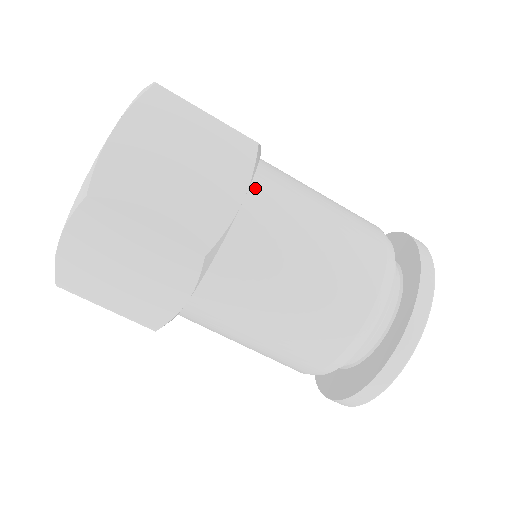
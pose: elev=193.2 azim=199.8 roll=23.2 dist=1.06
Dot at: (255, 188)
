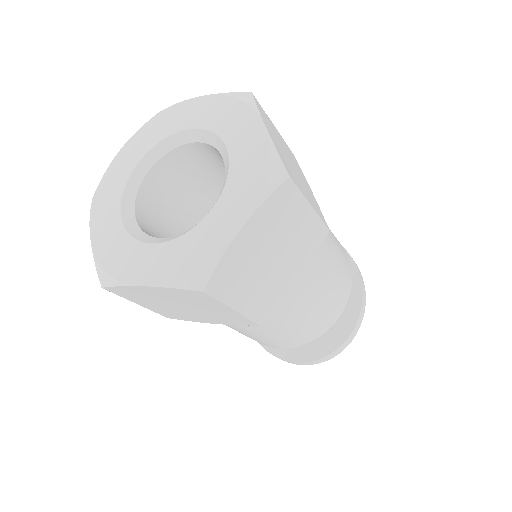
Dot at: occluded
